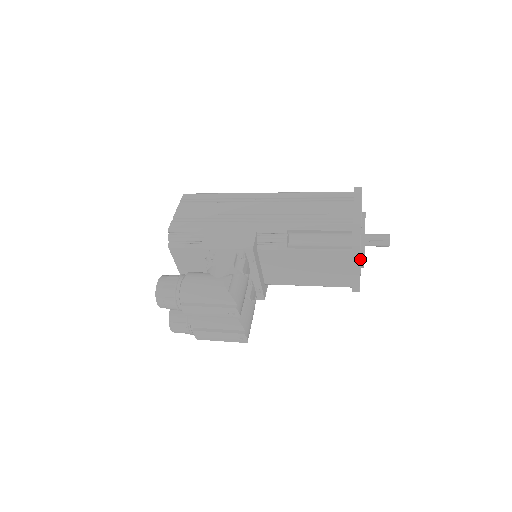
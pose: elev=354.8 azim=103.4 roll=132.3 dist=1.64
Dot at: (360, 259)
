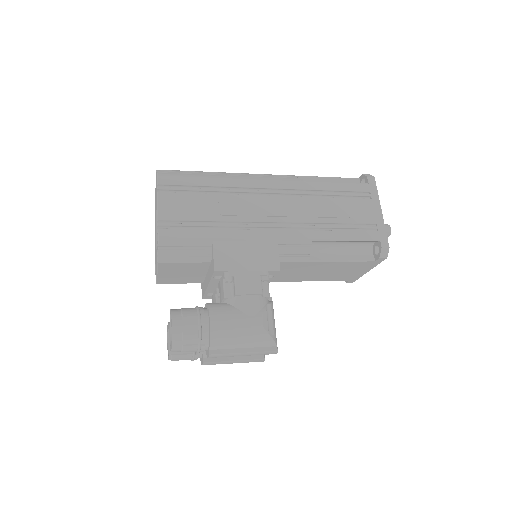
Dot at: (376, 265)
